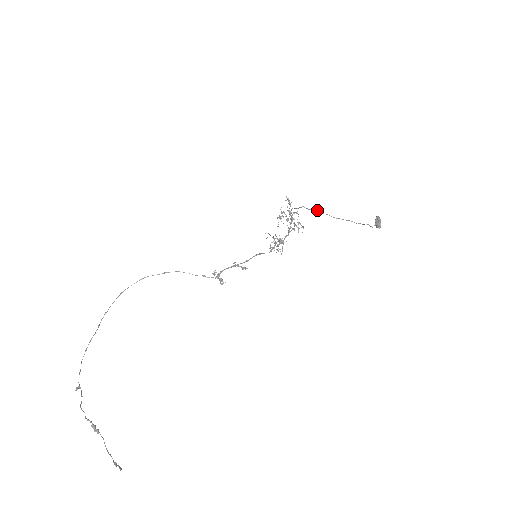
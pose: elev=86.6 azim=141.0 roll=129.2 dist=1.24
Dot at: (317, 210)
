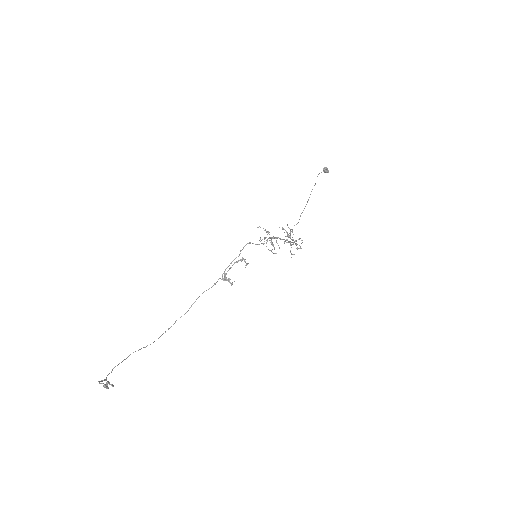
Dot at: (300, 215)
